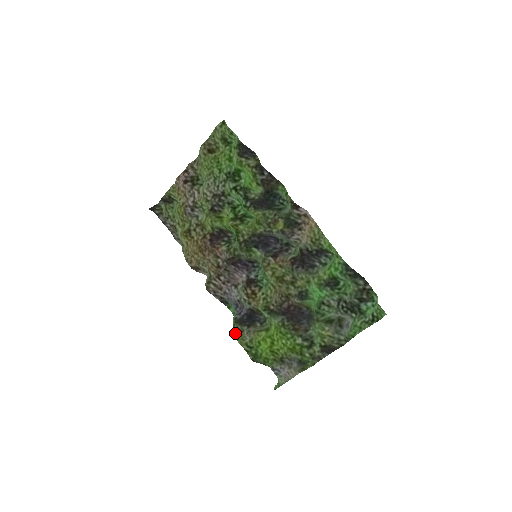
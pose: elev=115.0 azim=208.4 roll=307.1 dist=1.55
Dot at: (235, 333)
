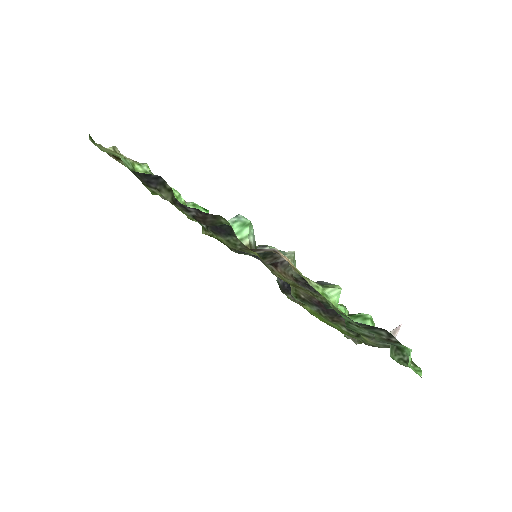
Dot at: occluded
